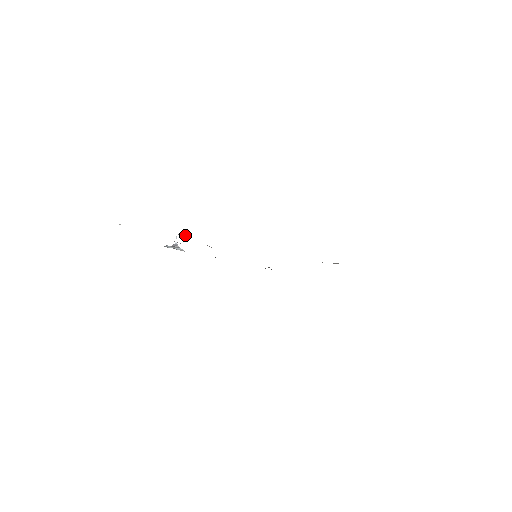
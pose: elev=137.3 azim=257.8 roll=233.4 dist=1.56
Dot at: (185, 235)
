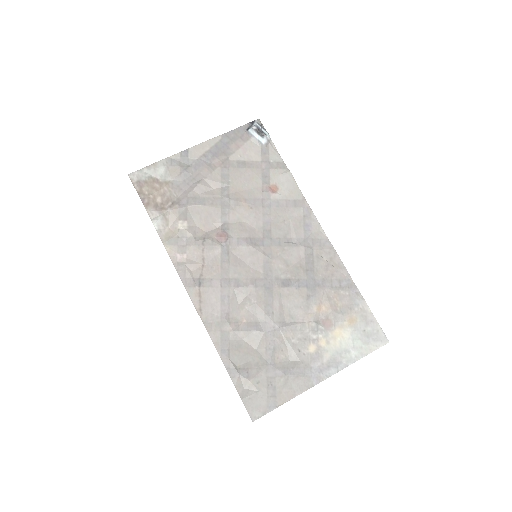
Dot at: (176, 224)
